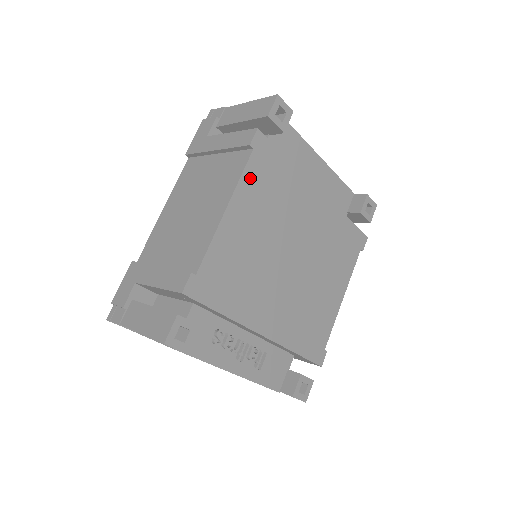
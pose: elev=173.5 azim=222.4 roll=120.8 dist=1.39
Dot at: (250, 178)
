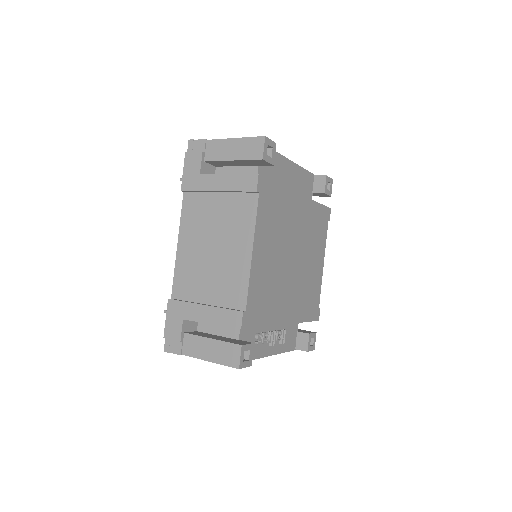
Dot at: (261, 217)
